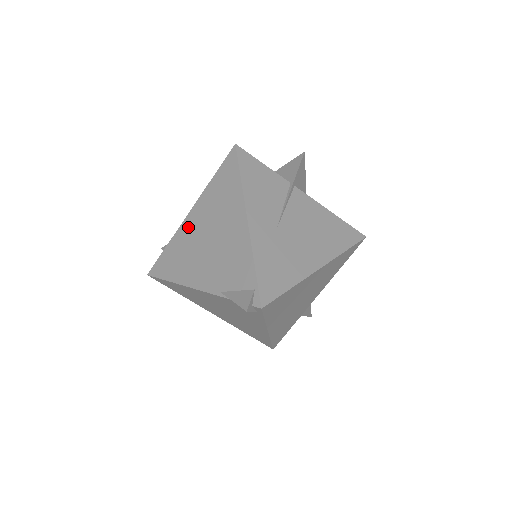
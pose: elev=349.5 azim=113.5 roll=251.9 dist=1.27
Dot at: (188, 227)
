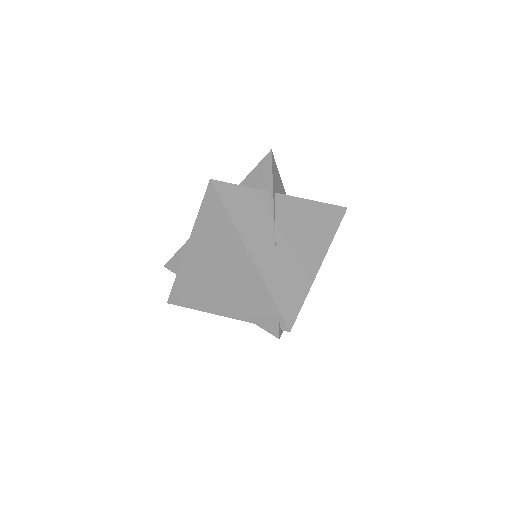
Dot at: (191, 261)
